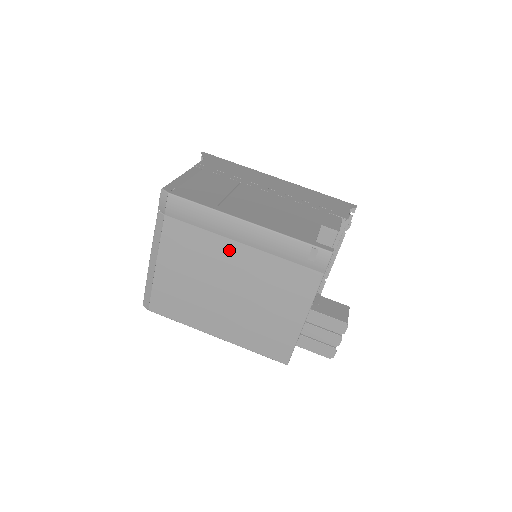
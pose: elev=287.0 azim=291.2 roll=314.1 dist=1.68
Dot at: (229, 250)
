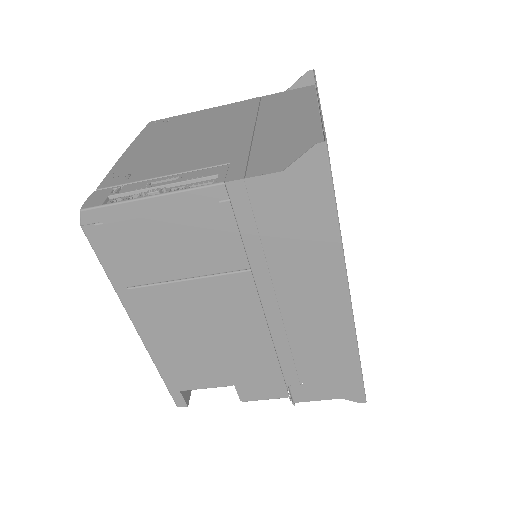
Dot at: occluded
